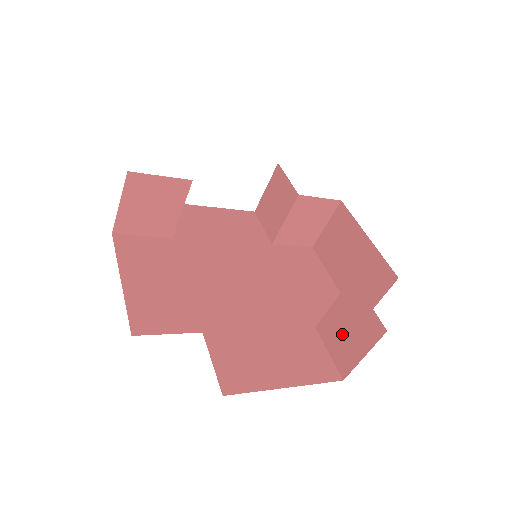
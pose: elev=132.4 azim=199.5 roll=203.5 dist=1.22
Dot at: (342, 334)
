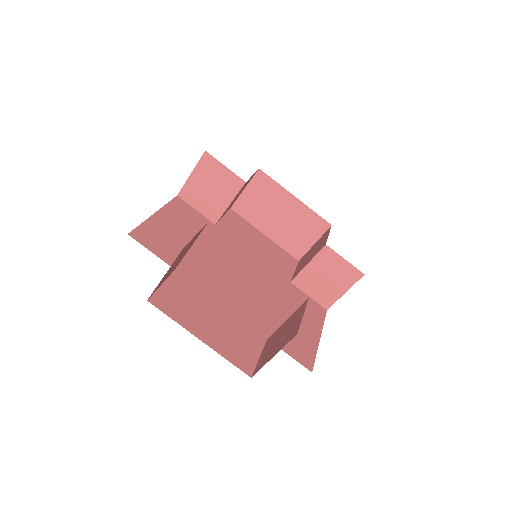
Dot at: (321, 283)
